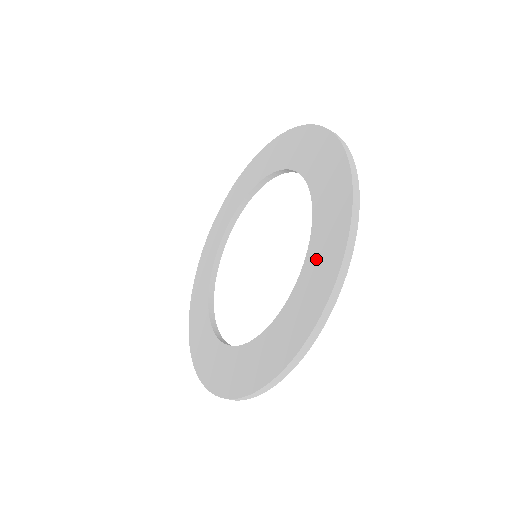
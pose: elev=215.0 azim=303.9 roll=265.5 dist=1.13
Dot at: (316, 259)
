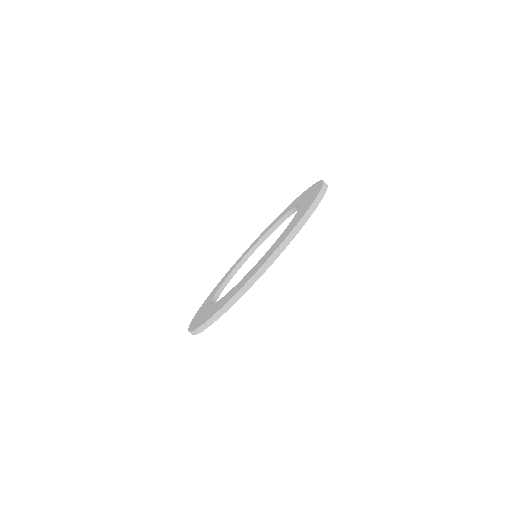
Dot at: occluded
